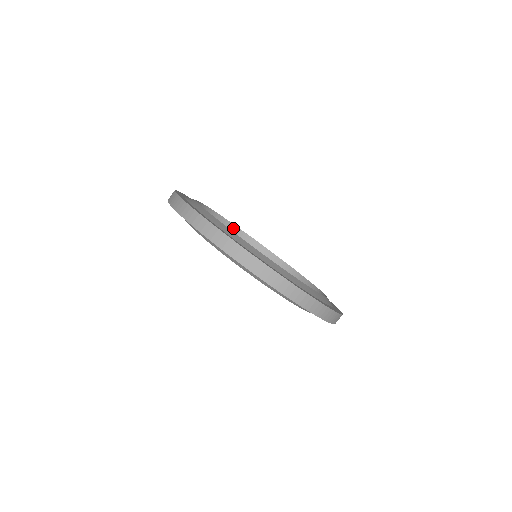
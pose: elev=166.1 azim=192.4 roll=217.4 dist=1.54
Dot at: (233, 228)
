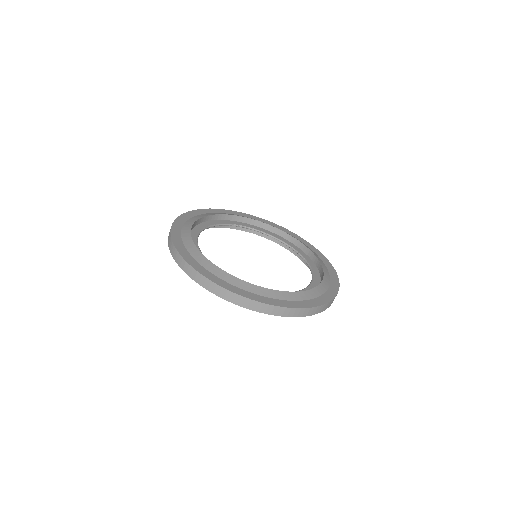
Dot at: (194, 225)
